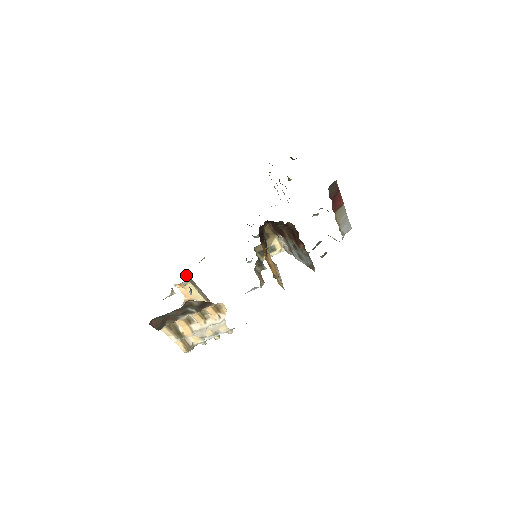
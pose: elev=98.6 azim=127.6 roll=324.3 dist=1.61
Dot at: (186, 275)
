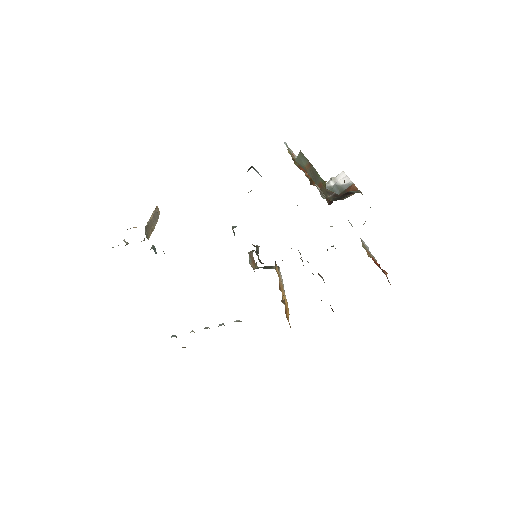
Dot at: (146, 233)
